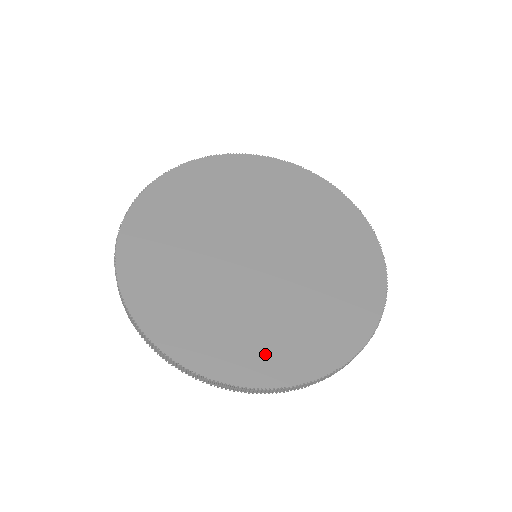
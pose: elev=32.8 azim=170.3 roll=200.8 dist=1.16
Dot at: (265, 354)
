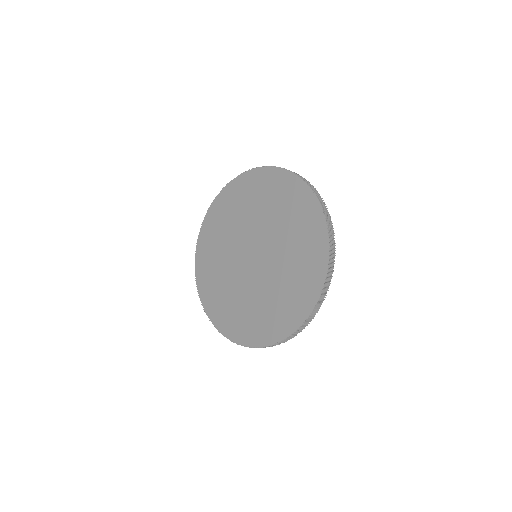
Dot at: (301, 290)
